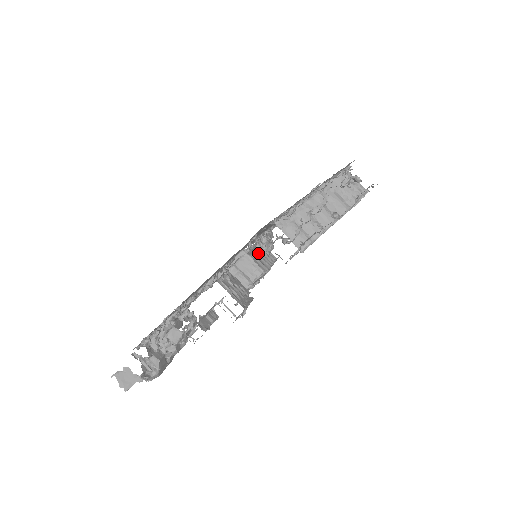
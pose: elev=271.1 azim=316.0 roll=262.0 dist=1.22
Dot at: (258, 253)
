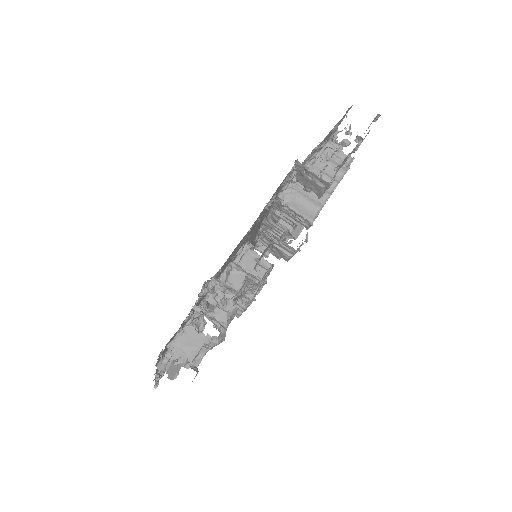
Dot at: occluded
